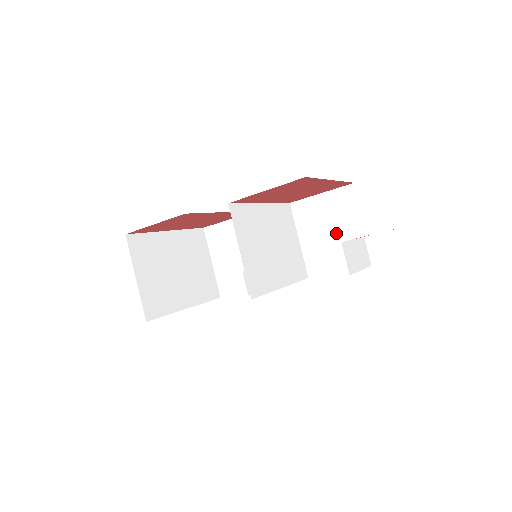
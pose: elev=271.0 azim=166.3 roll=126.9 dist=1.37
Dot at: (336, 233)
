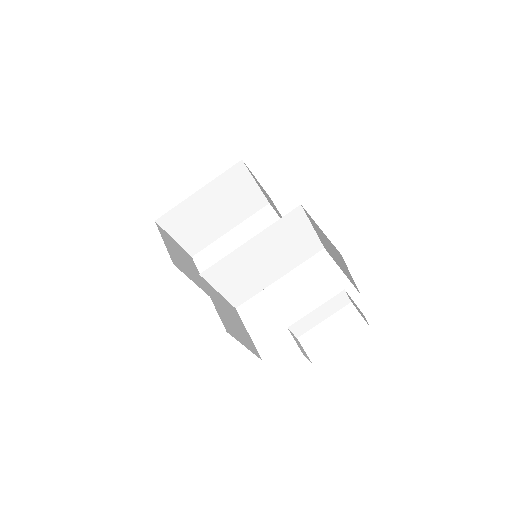
Dot at: (335, 256)
